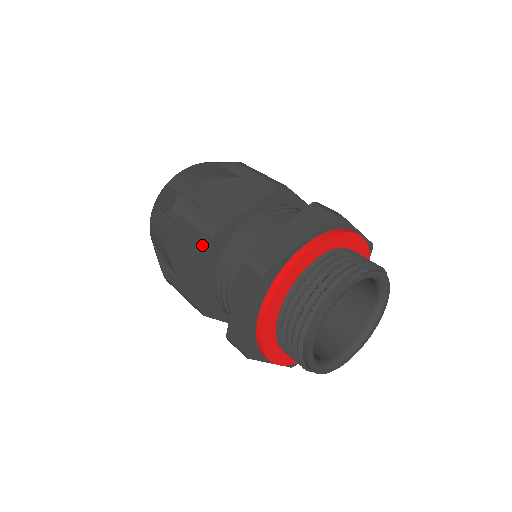
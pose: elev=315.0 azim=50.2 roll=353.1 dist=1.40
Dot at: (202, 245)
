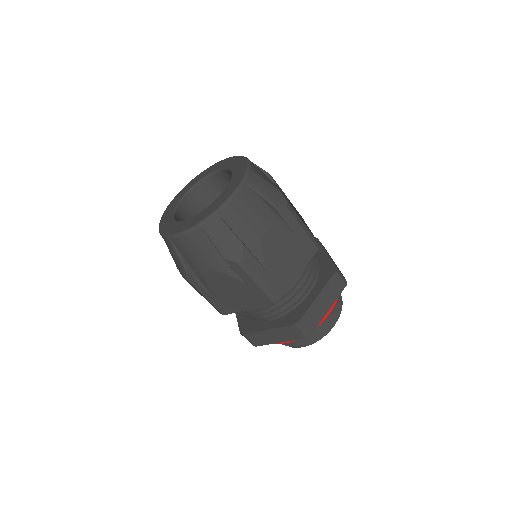
Dot at: (260, 299)
